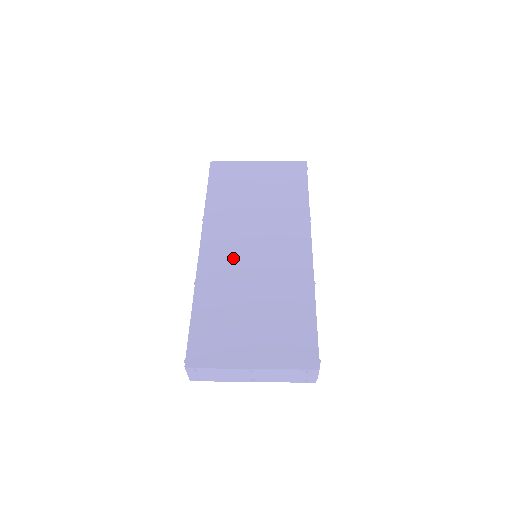
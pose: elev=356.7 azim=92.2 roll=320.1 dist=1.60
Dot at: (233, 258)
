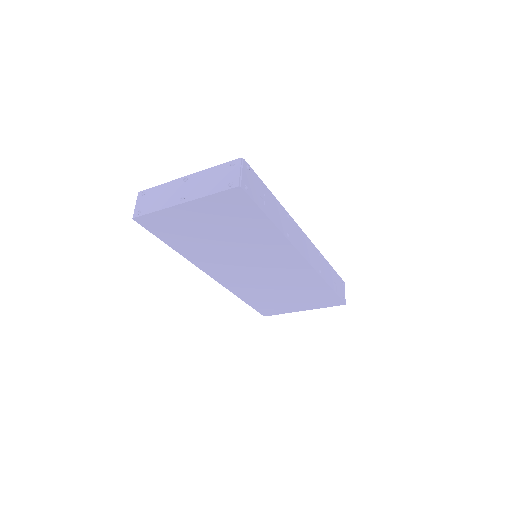
Dot at: occluded
